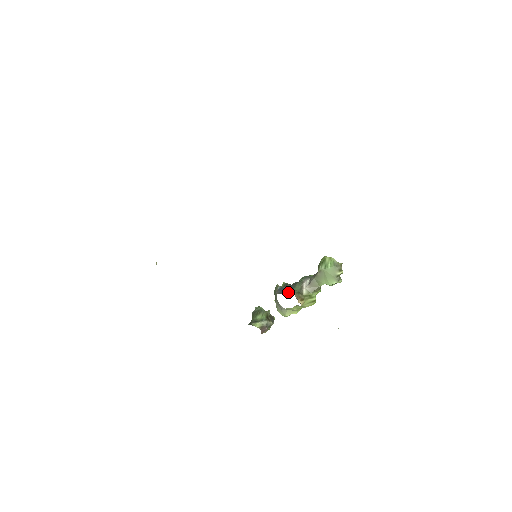
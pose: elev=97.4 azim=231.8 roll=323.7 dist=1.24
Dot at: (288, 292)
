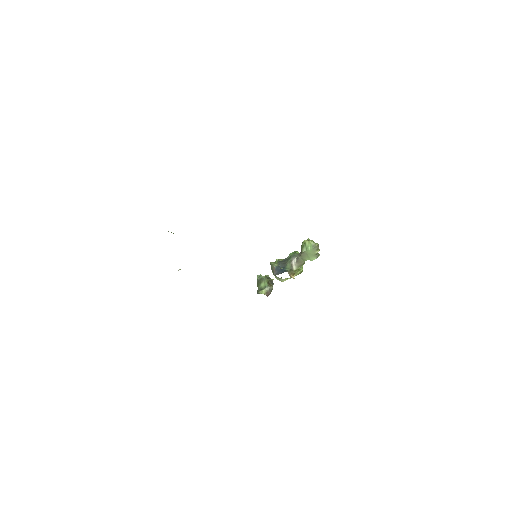
Dot at: (283, 272)
